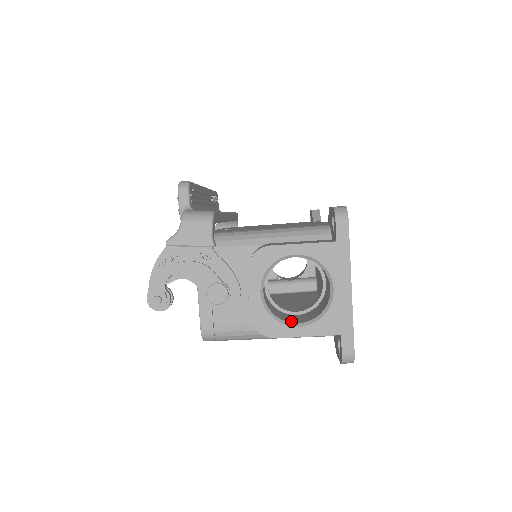
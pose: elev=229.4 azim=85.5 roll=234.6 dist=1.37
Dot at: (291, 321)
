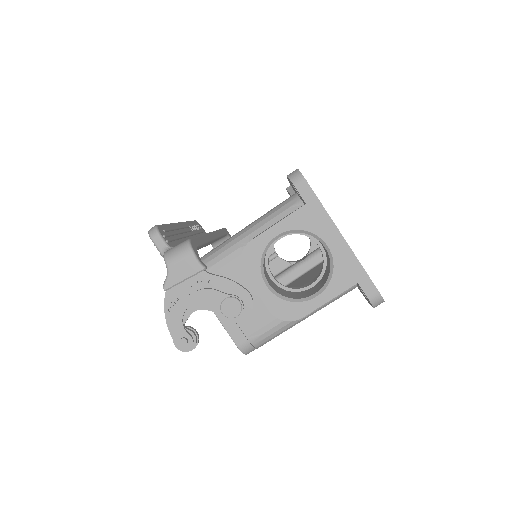
Dot at: (308, 295)
